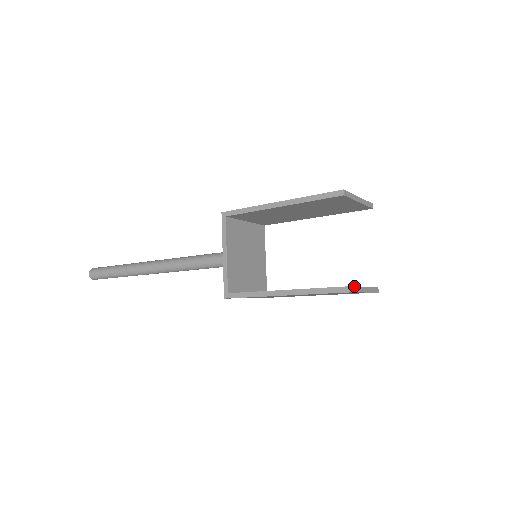
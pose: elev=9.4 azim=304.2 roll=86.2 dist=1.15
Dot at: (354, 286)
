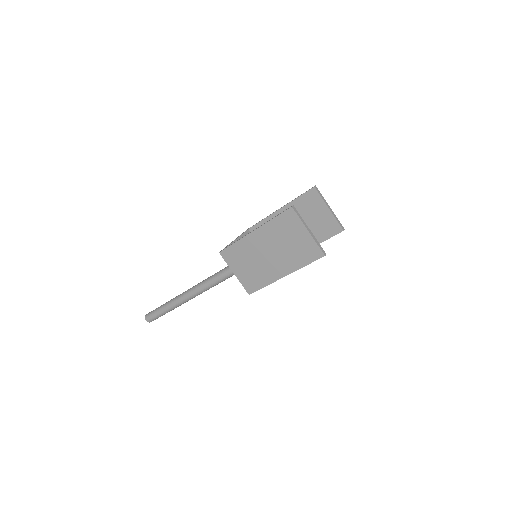
Dot at: occluded
